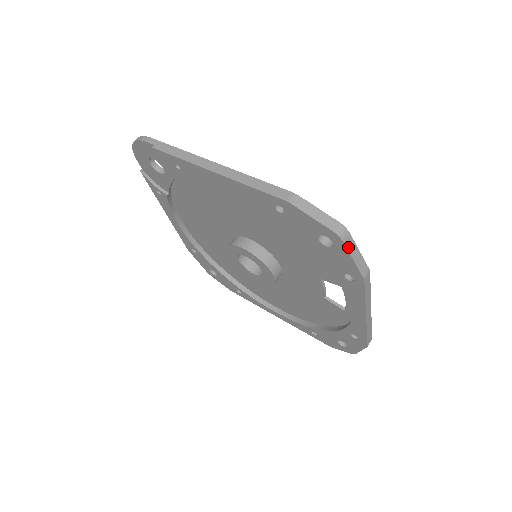
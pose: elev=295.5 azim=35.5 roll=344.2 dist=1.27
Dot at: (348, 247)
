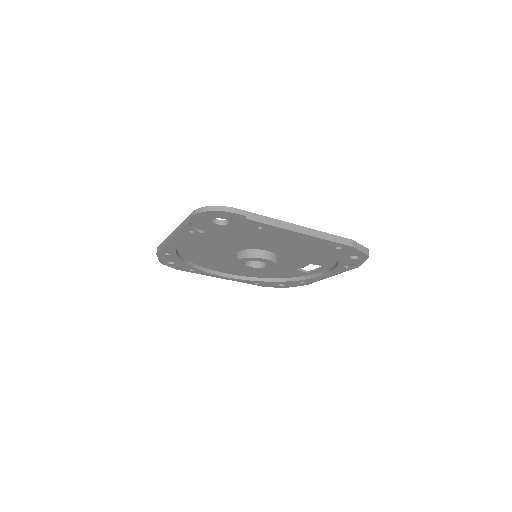
Dot at: occluded
